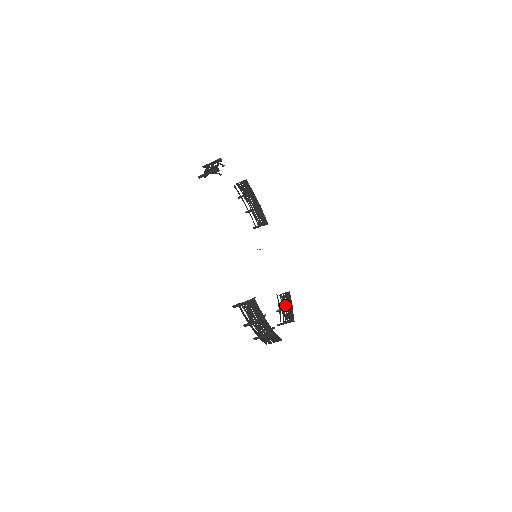
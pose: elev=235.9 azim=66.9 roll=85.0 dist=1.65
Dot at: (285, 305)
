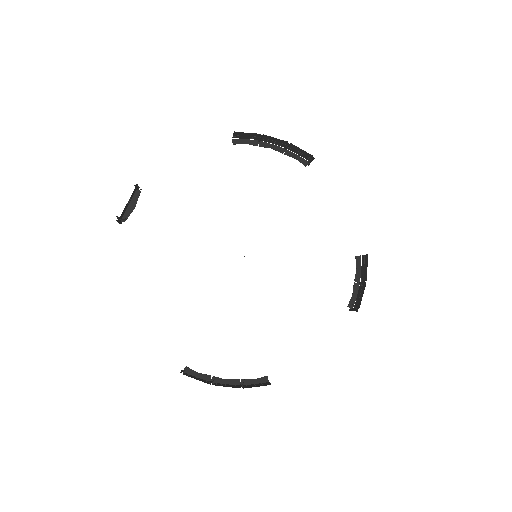
Dot at: (362, 277)
